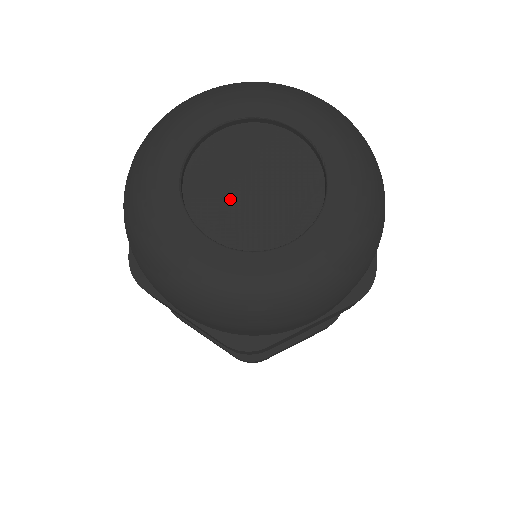
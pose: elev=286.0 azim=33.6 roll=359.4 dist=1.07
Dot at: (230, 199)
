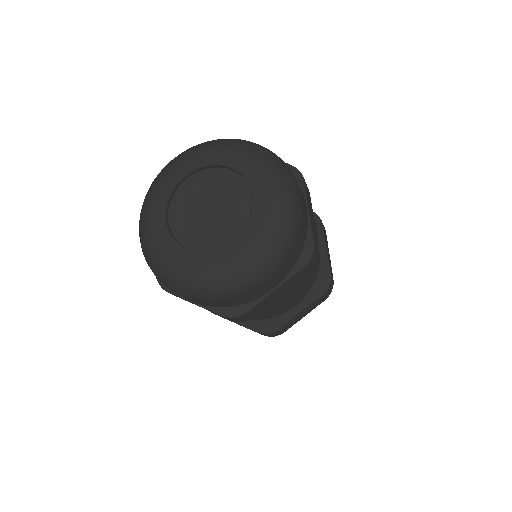
Dot at: (197, 221)
